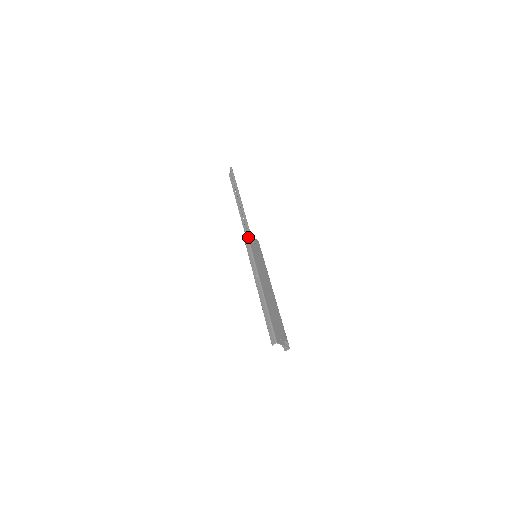
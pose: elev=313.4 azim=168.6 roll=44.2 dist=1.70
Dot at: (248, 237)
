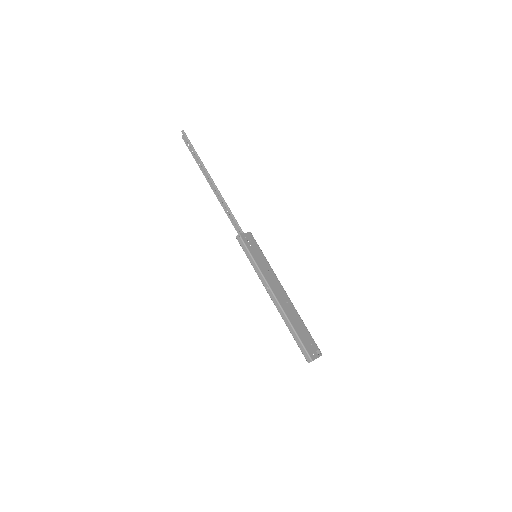
Dot at: (242, 238)
